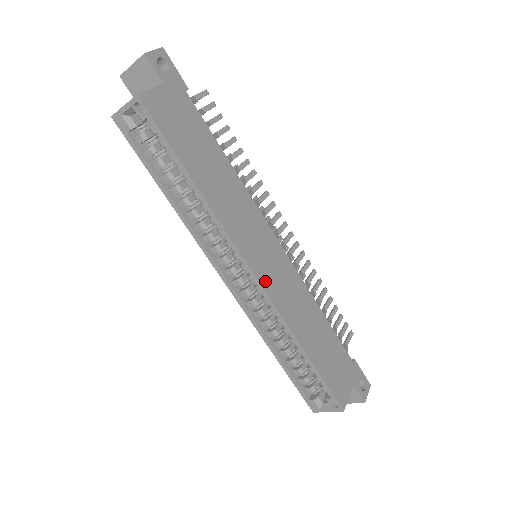
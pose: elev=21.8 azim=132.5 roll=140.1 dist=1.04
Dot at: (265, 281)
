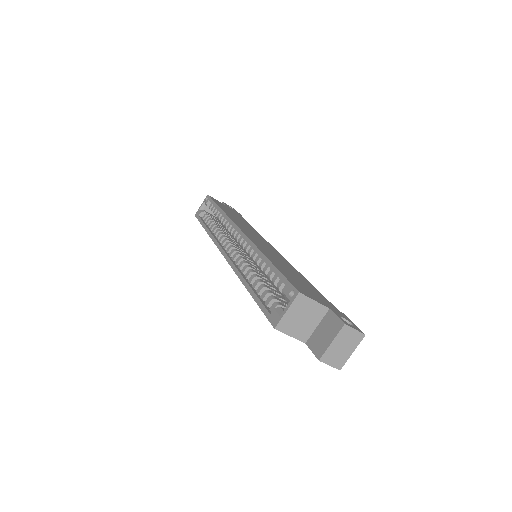
Dot at: (249, 236)
